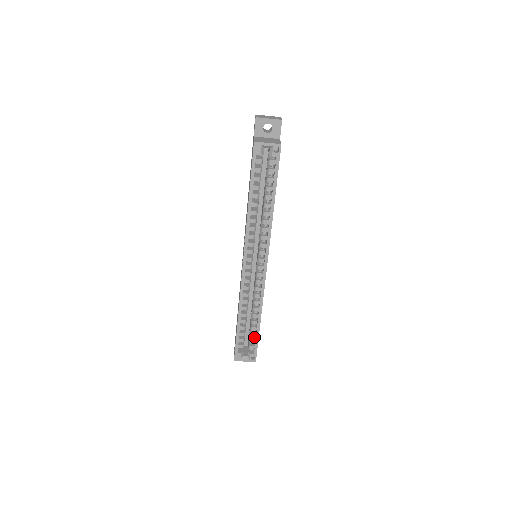
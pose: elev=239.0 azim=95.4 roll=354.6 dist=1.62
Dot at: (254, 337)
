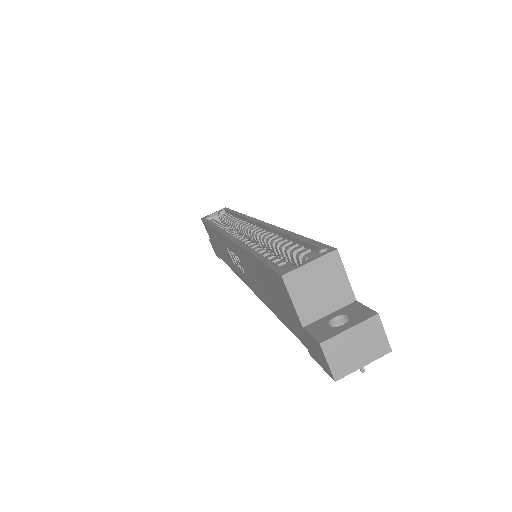
Dot at: occluded
